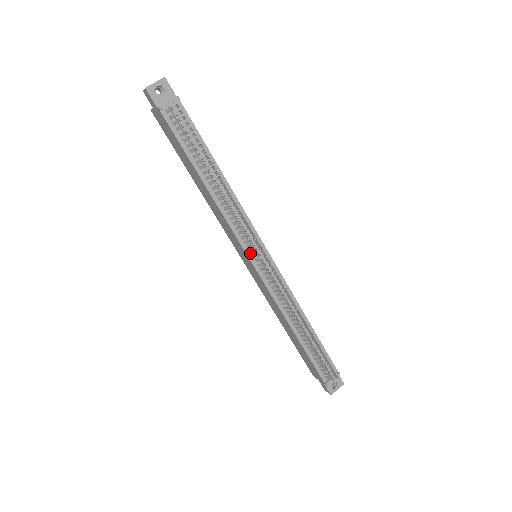
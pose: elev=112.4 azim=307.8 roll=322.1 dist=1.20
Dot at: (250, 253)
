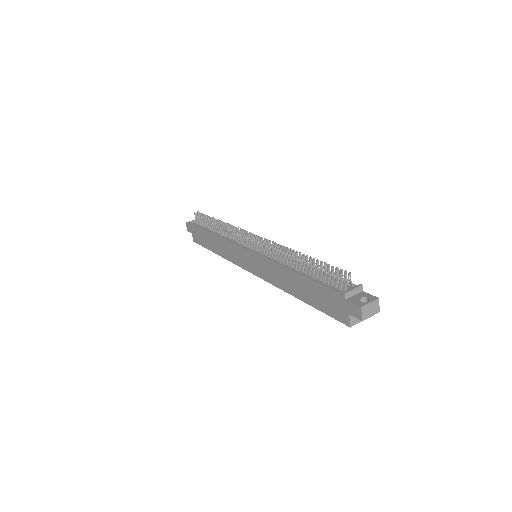
Dot at: (245, 247)
